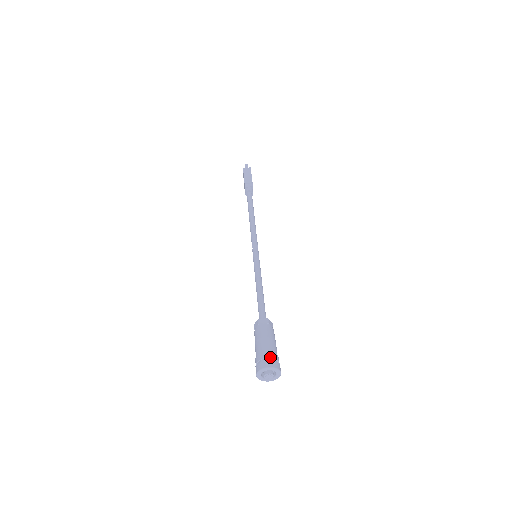
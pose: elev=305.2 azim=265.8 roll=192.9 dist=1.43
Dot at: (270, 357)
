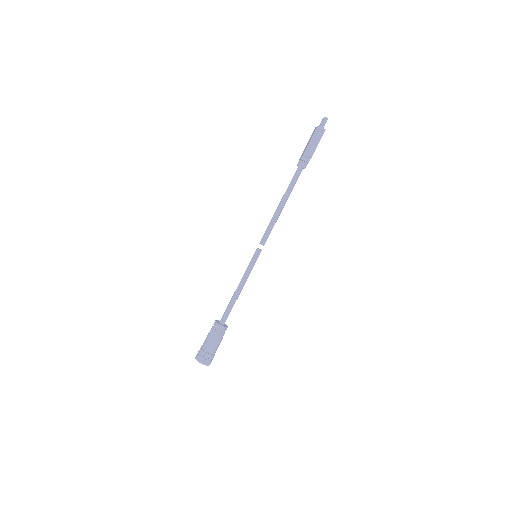
Dot at: (207, 358)
